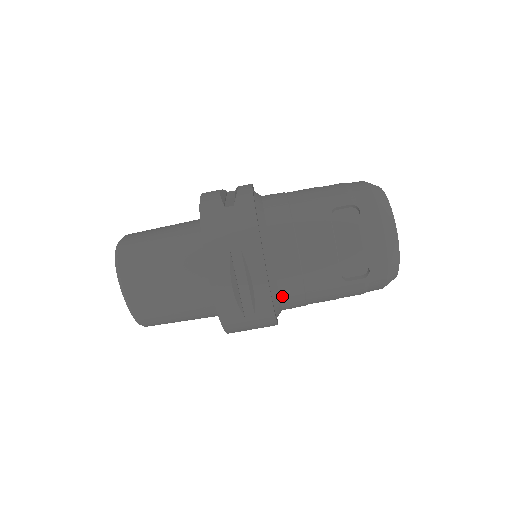
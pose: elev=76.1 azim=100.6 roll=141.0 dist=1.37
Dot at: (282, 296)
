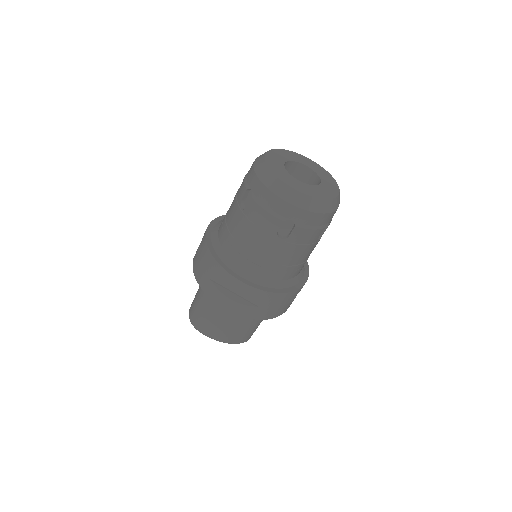
Dot at: (267, 277)
